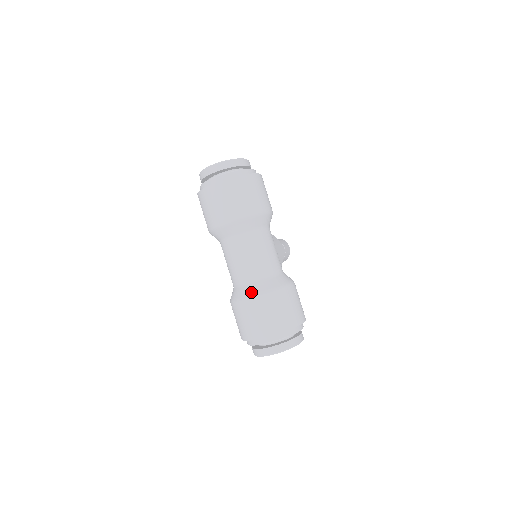
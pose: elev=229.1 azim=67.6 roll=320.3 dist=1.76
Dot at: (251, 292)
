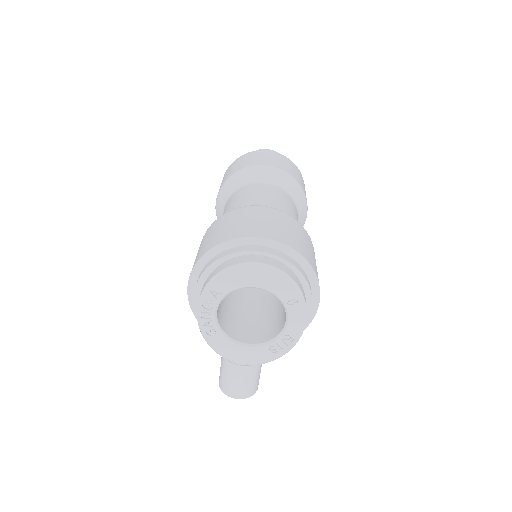
Dot at: occluded
